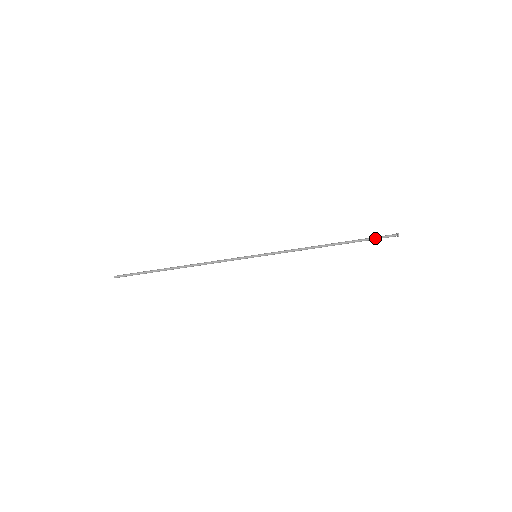
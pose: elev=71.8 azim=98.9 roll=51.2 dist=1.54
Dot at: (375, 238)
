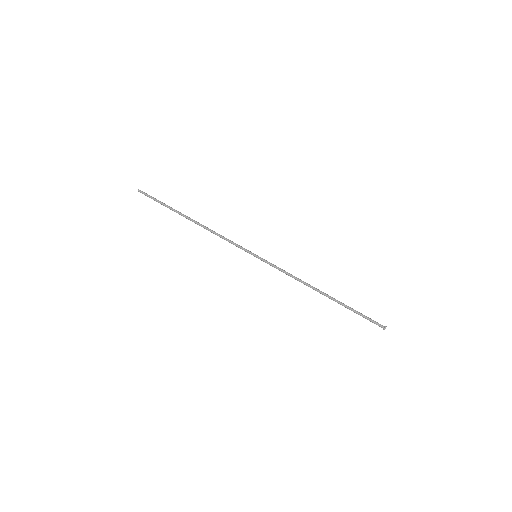
Dot at: (364, 315)
